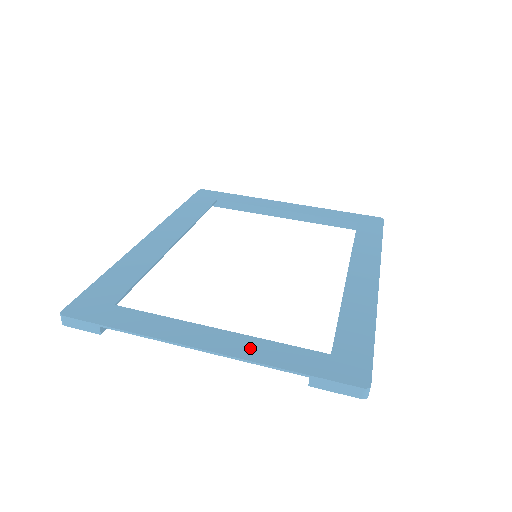
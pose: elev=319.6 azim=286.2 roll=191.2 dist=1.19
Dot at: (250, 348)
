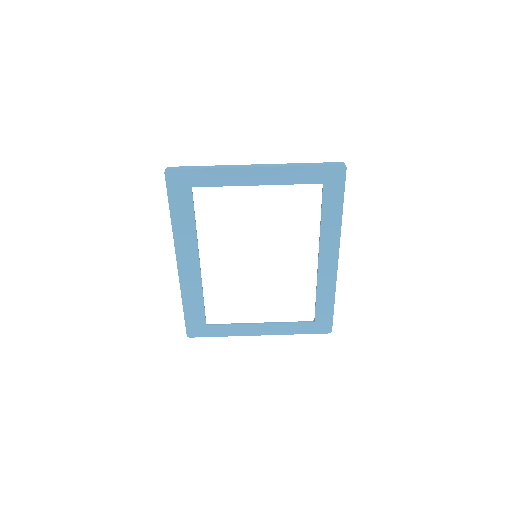
Dot at: (279, 329)
